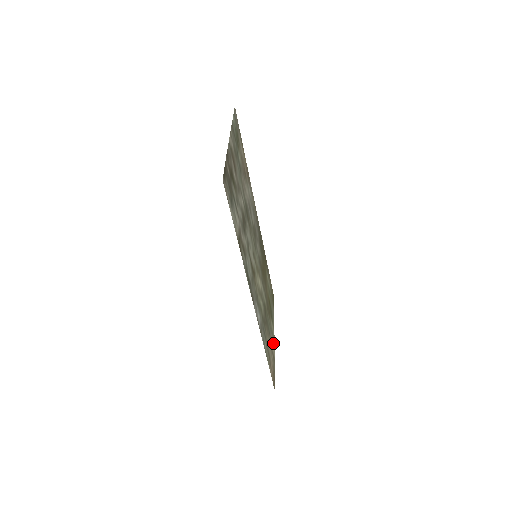
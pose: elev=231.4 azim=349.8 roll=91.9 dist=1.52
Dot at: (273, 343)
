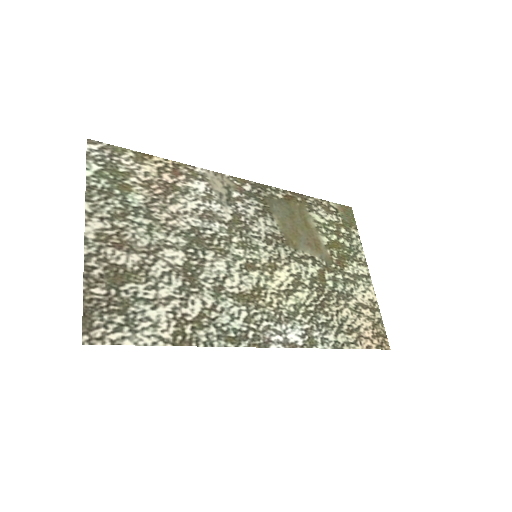
Dot at: (366, 286)
